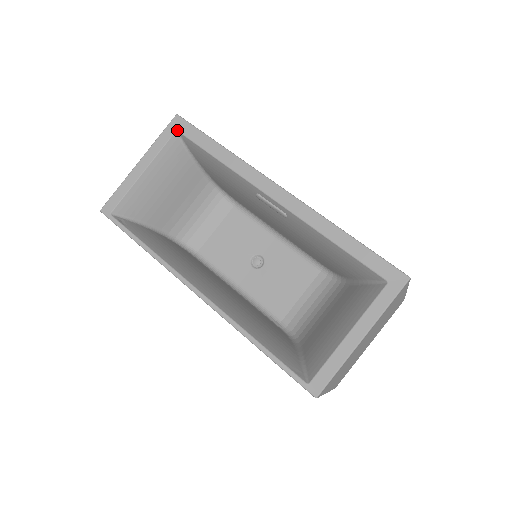
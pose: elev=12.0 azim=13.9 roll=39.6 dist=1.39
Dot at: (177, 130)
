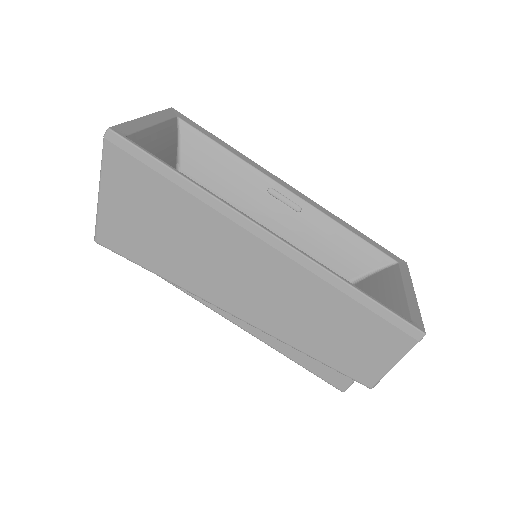
Dot at: (178, 116)
